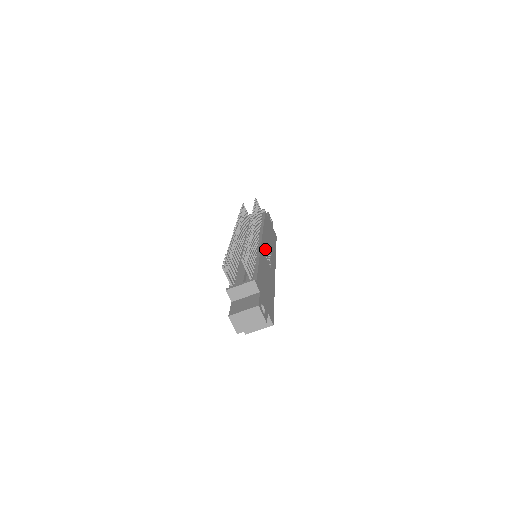
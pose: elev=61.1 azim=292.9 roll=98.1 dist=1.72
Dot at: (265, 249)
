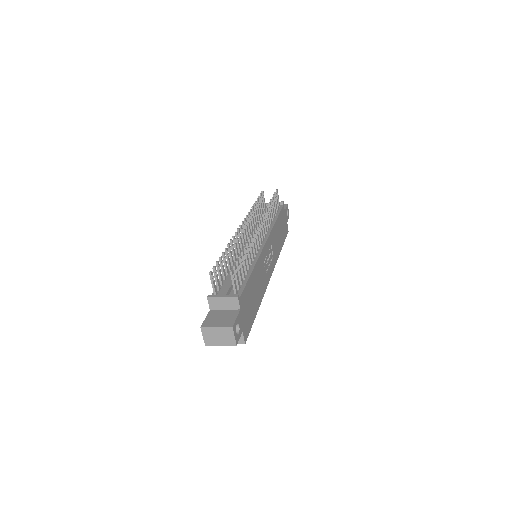
Dot at: (266, 253)
